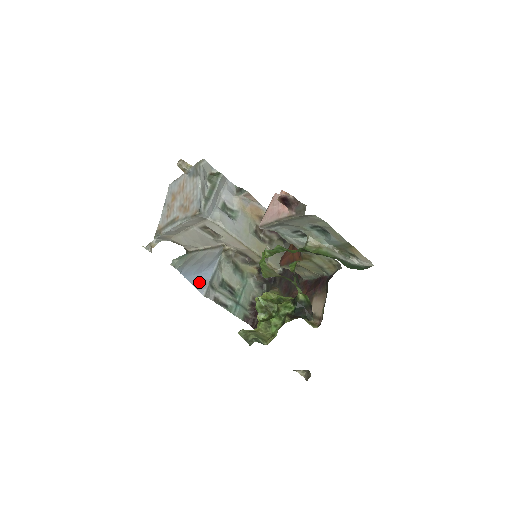
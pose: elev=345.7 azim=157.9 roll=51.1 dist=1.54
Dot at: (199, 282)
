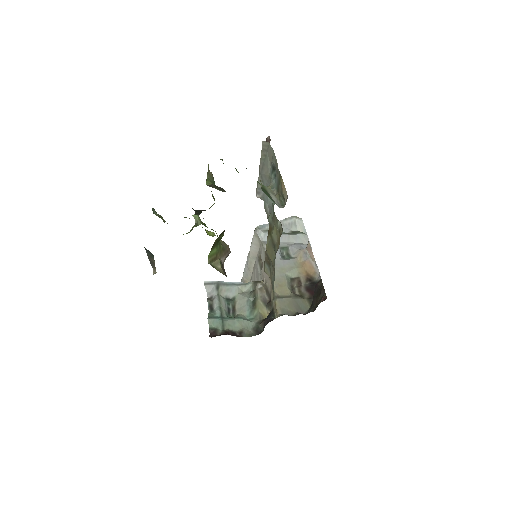
Dot at: occluded
